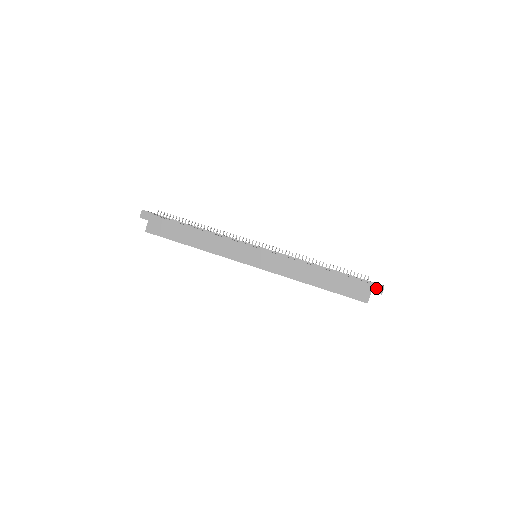
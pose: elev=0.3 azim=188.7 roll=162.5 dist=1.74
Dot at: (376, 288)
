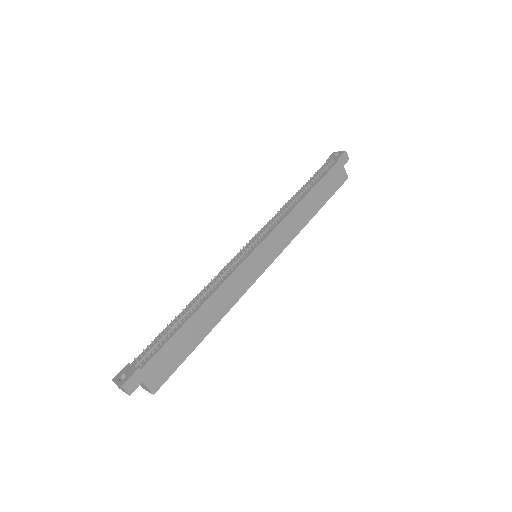
Dot at: (344, 159)
